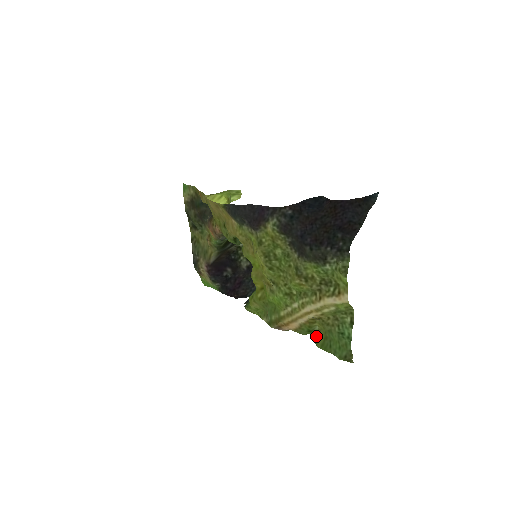
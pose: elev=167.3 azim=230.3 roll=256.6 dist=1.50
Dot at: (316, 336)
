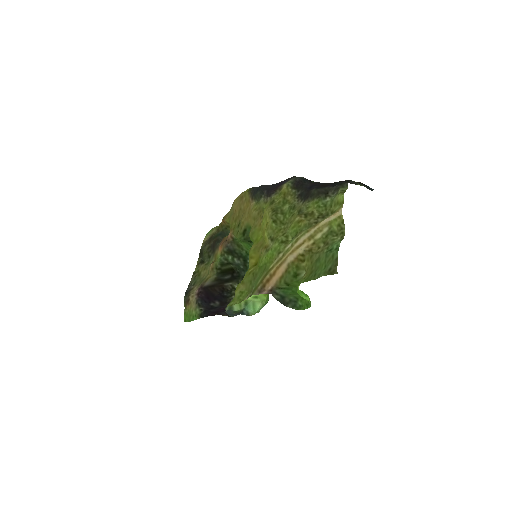
Dot at: (300, 281)
